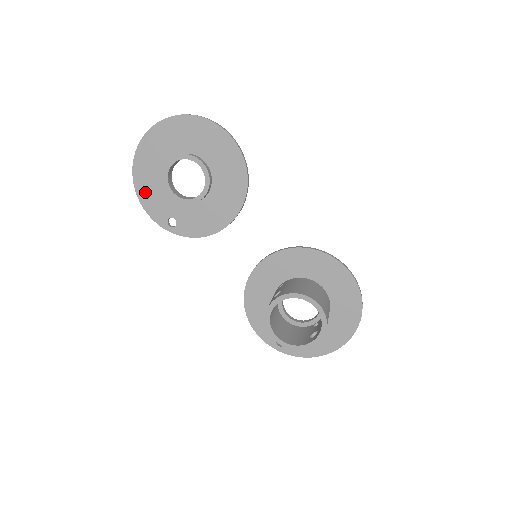
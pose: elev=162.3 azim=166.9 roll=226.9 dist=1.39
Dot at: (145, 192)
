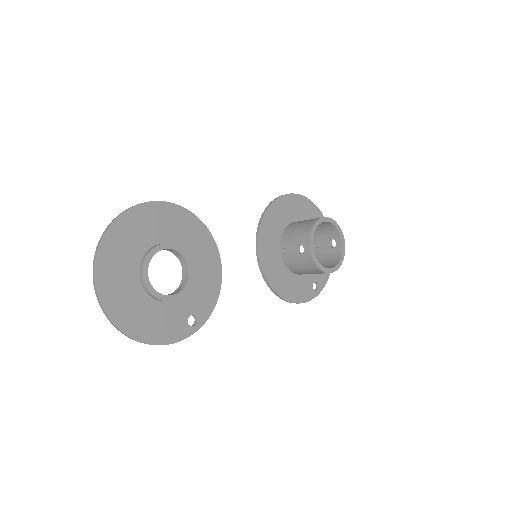
Dot at: (150, 332)
